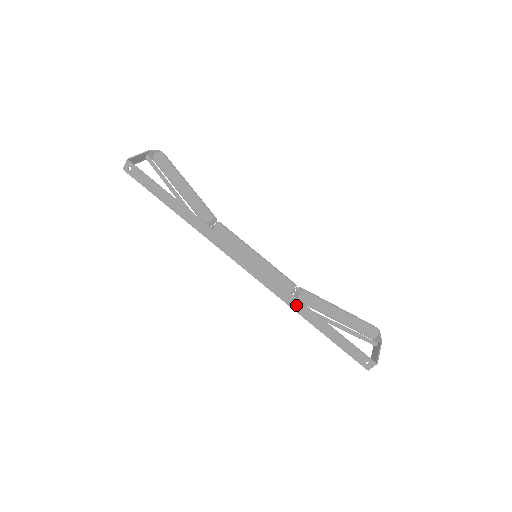
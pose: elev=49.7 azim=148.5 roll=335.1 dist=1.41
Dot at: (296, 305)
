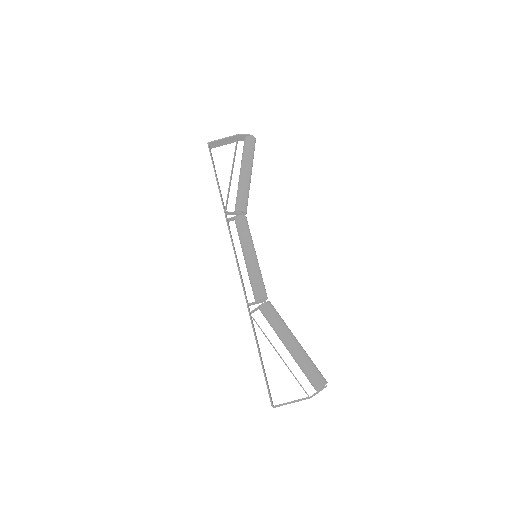
Dot at: occluded
